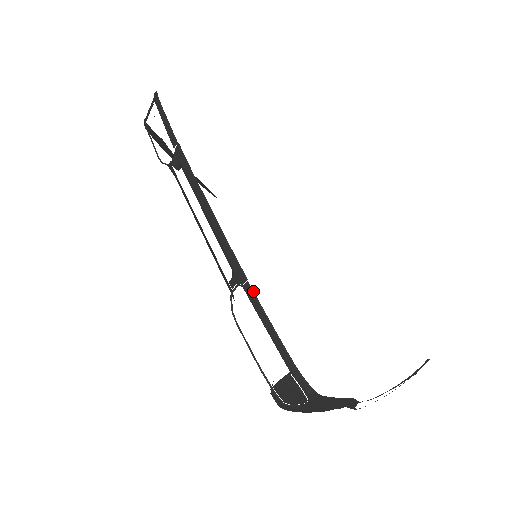
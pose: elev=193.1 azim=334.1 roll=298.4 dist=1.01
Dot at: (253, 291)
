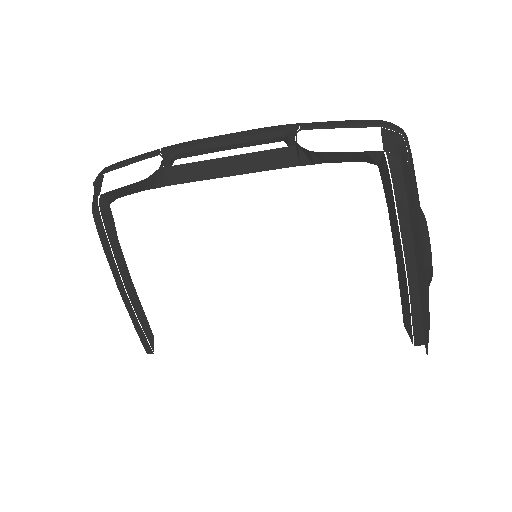
Dot at: (310, 123)
